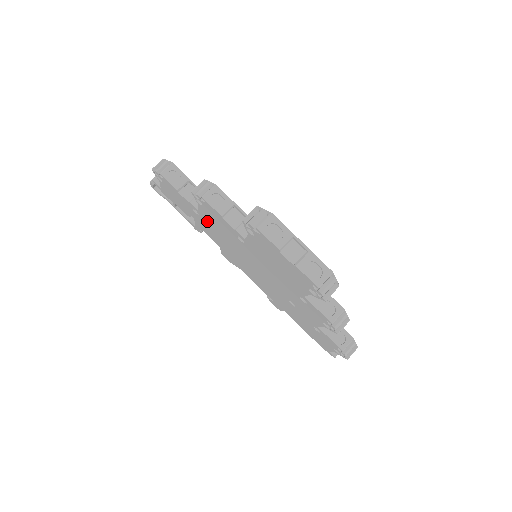
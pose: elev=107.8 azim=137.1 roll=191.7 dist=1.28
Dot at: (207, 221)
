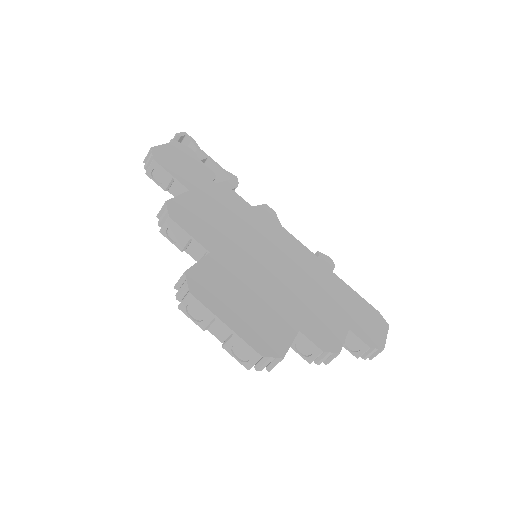
Dot at: occluded
